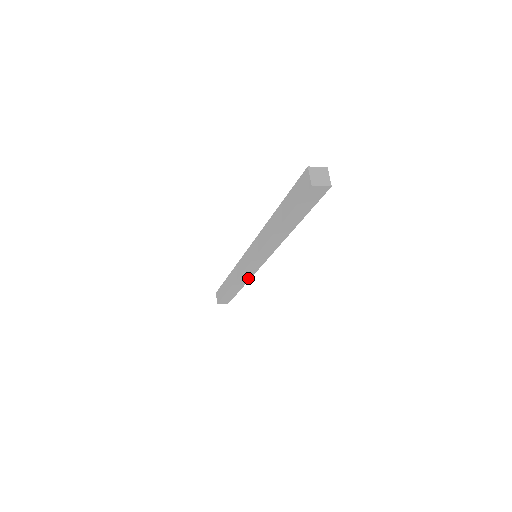
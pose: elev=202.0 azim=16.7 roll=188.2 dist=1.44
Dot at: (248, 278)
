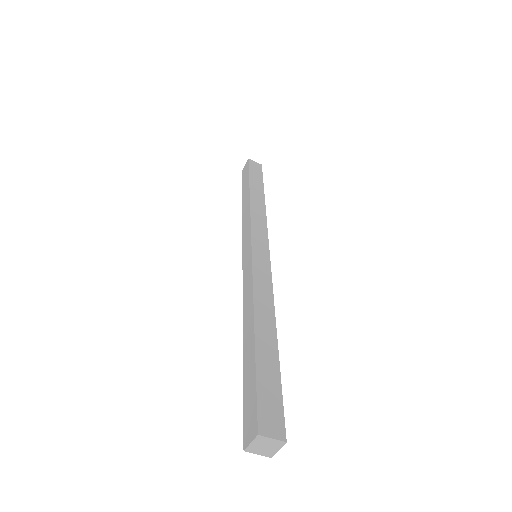
Dot at: occluded
